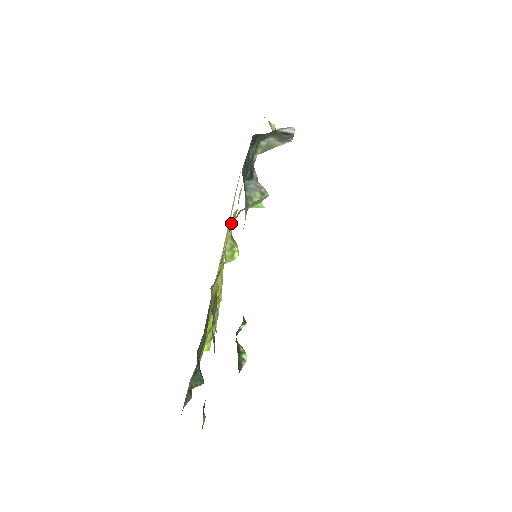
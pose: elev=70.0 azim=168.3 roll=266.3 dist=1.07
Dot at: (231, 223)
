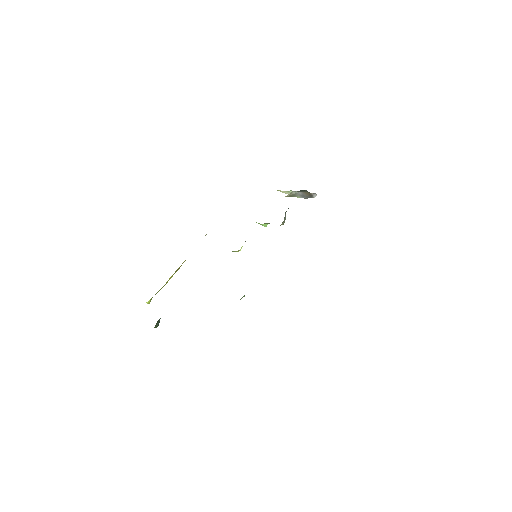
Dot at: occluded
